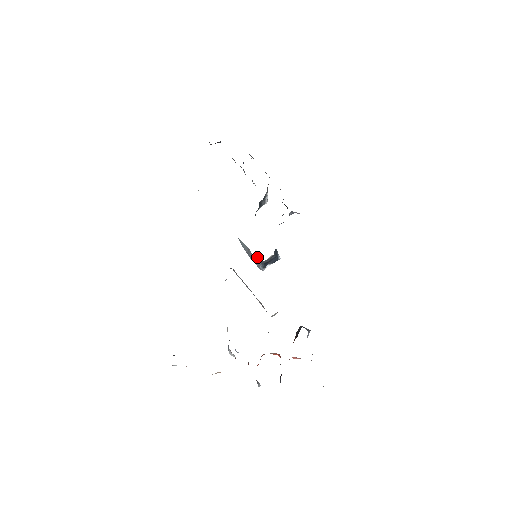
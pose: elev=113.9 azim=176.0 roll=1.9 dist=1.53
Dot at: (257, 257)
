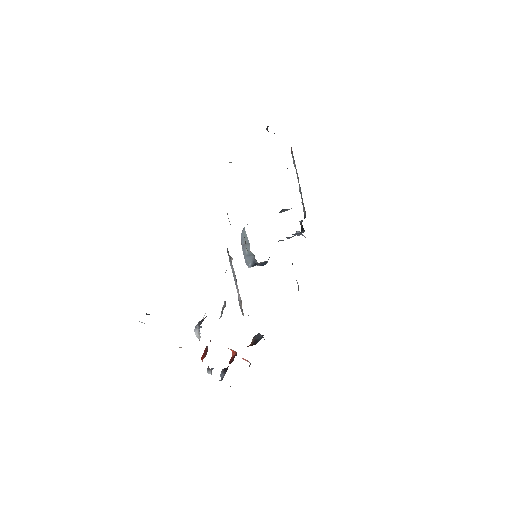
Dot at: (254, 256)
